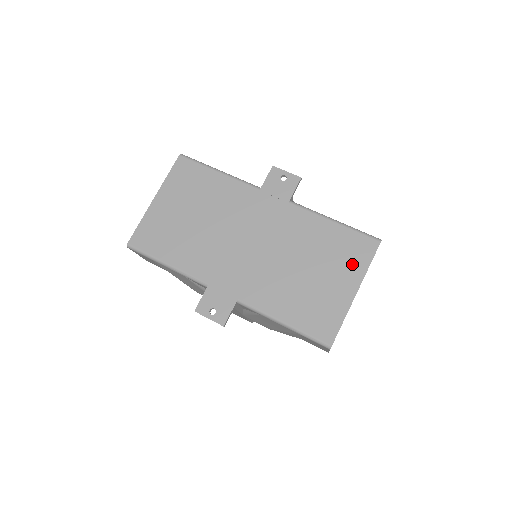
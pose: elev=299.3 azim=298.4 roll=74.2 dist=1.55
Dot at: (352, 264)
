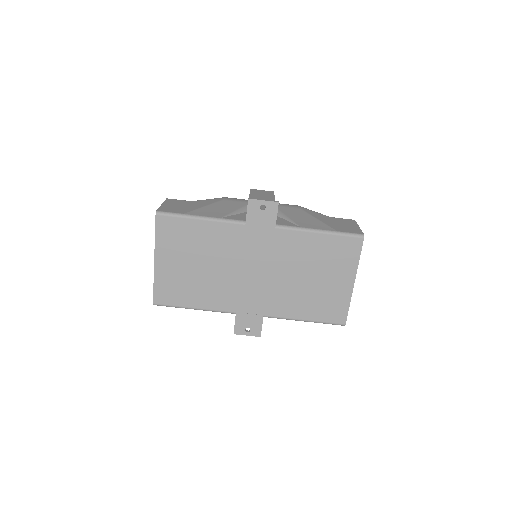
Dot at: (345, 263)
